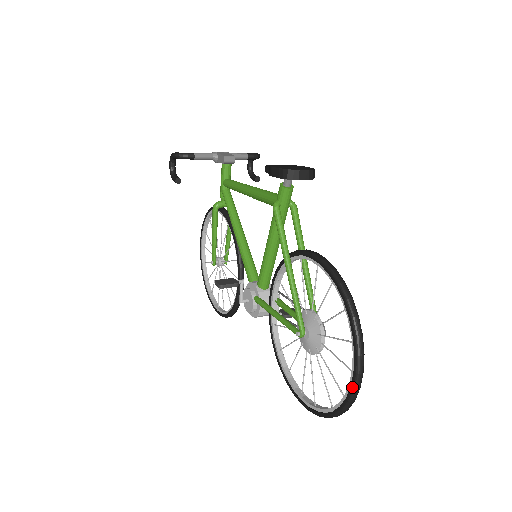
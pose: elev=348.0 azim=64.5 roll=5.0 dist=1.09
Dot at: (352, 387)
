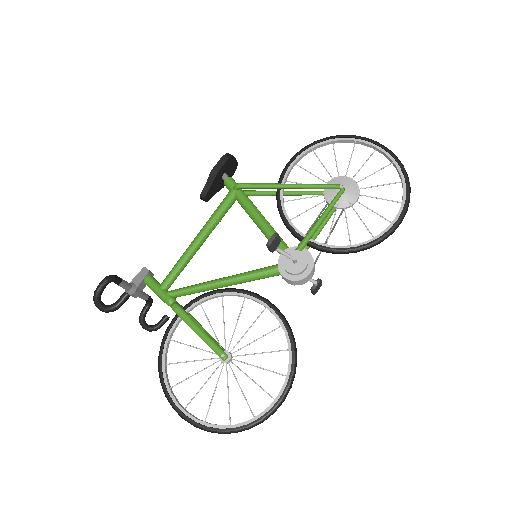
Dot at: (385, 148)
